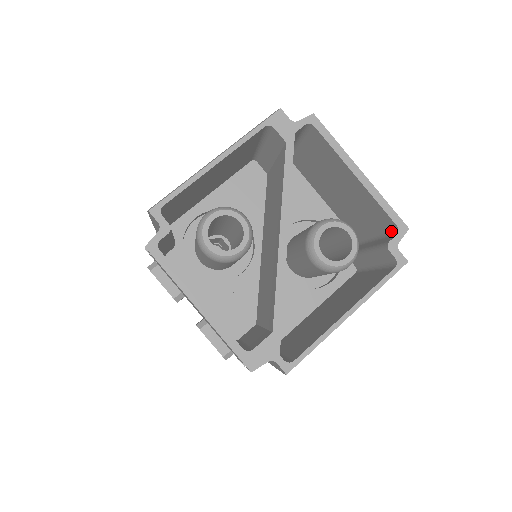
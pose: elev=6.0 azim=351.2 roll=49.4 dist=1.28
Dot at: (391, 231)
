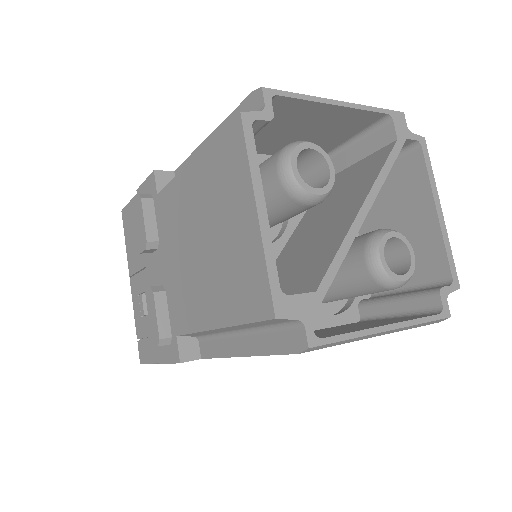
Dot at: (439, 283)
